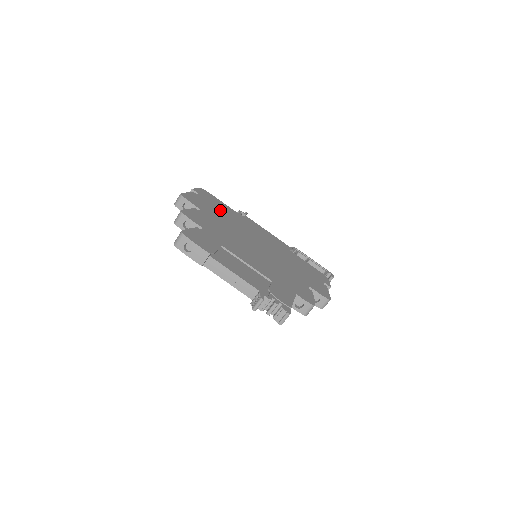
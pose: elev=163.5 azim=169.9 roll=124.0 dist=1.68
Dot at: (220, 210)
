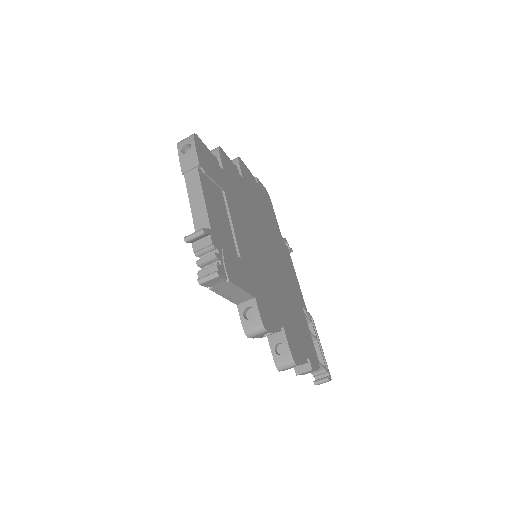
Dot at: (264, 208)
